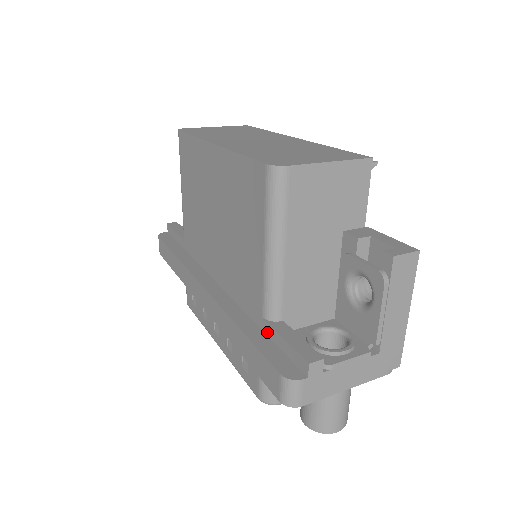
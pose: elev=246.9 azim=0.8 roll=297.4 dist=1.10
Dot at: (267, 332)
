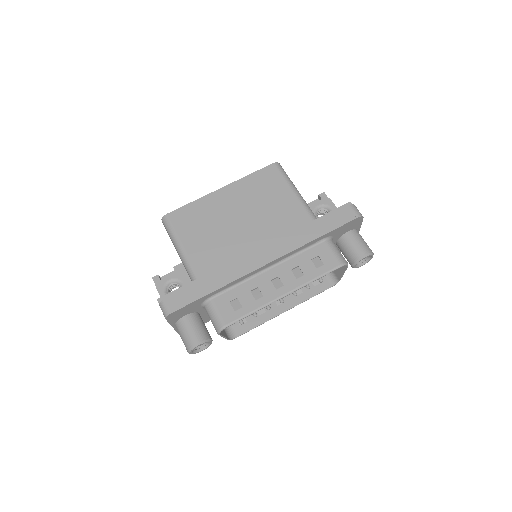
Dot at: occluded
